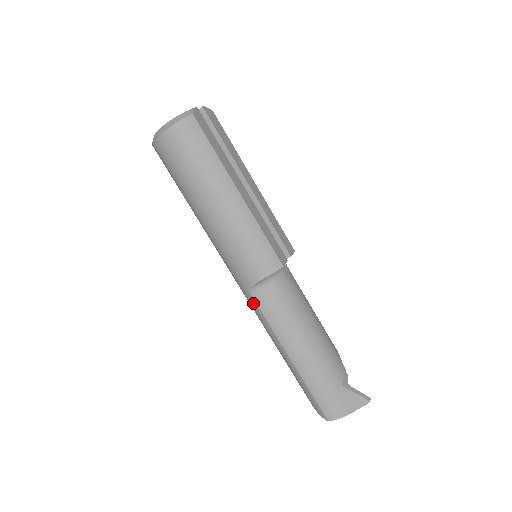
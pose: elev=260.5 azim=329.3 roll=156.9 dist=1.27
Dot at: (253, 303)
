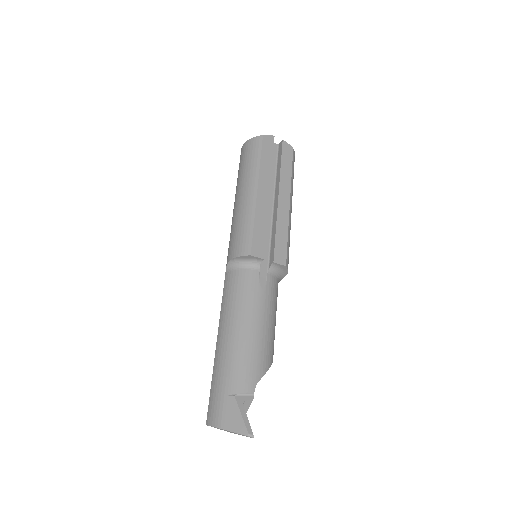
Dot at: occluded
